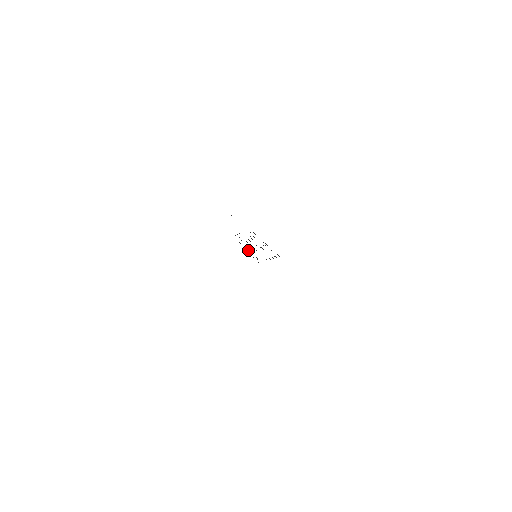
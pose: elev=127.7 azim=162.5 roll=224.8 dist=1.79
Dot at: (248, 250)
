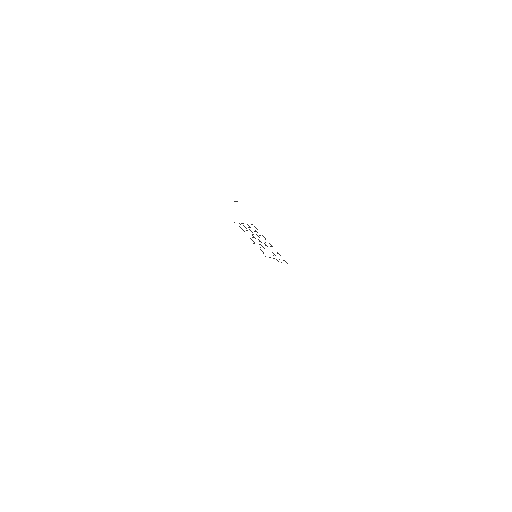
Dot at: (253, 241)
